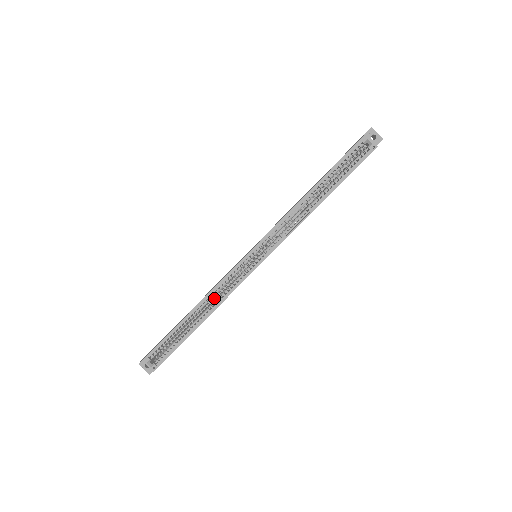
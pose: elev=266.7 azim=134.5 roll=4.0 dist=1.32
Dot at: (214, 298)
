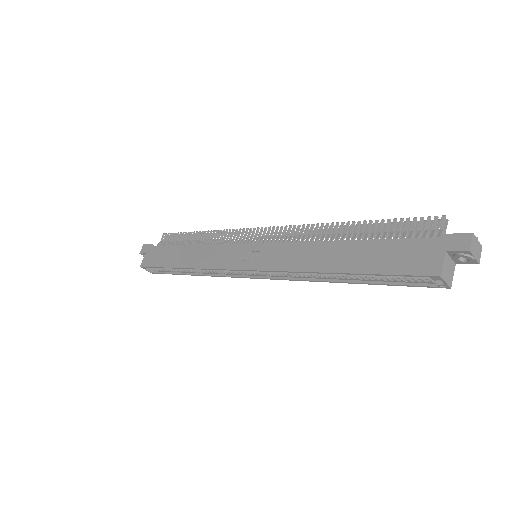
Dot at: occluded
